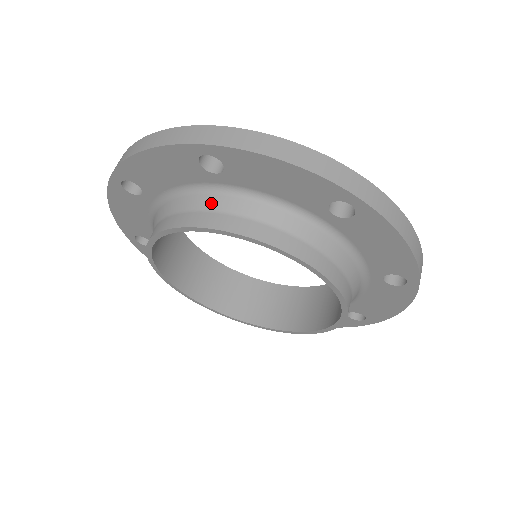
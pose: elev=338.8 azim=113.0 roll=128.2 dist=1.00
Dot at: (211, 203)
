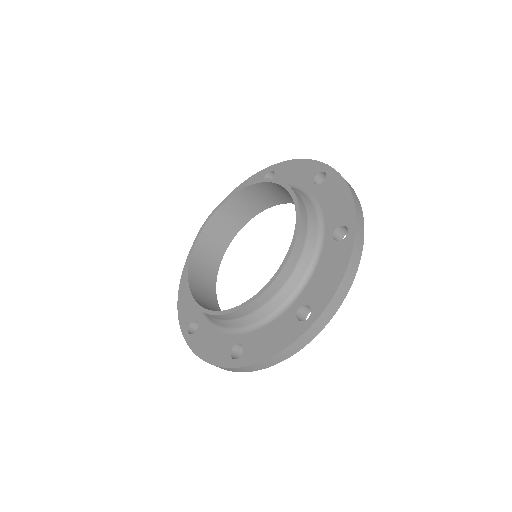
Dot at: occluded
